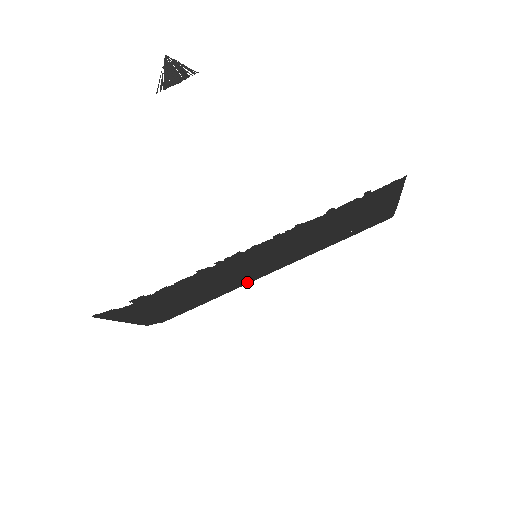
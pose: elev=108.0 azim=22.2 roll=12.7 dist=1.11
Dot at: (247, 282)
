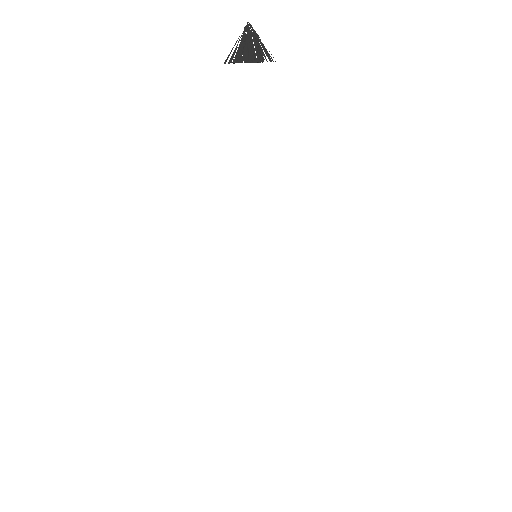
Dot at: occluded
